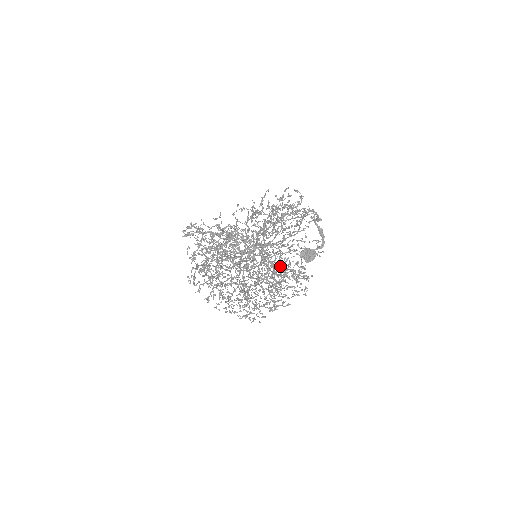
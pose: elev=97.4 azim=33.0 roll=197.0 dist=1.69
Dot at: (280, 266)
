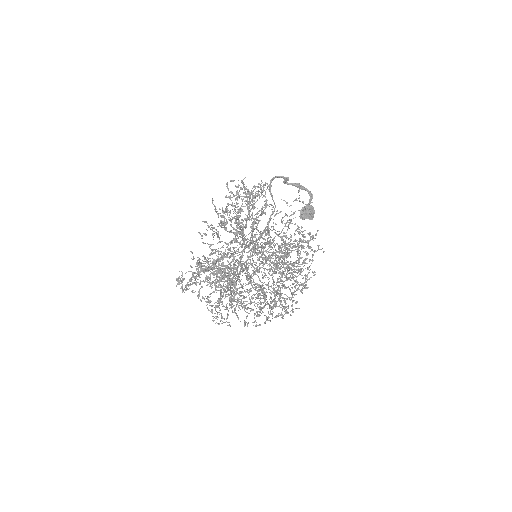
Dot at: (287, 244)
